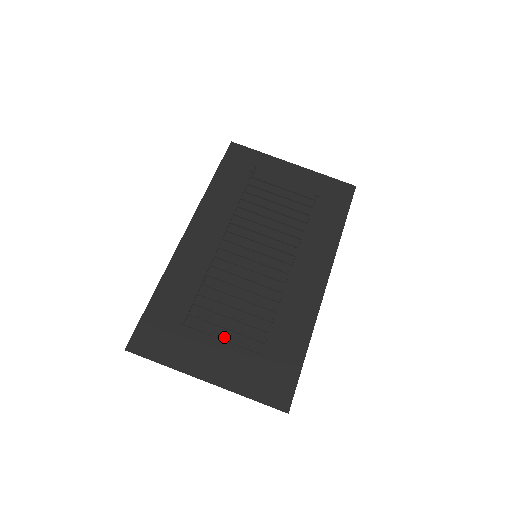
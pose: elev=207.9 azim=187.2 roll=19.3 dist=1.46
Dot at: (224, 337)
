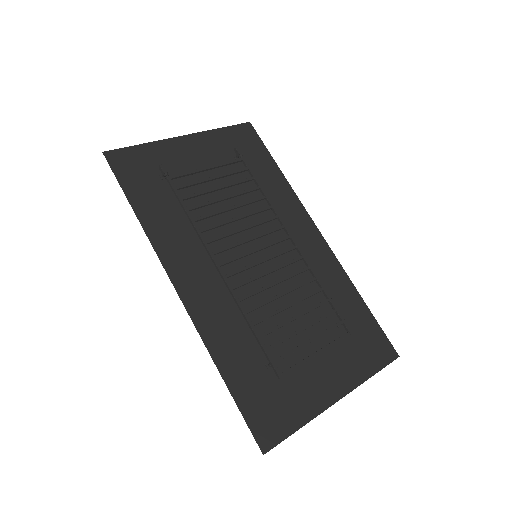
Dot at: (318, 351)
